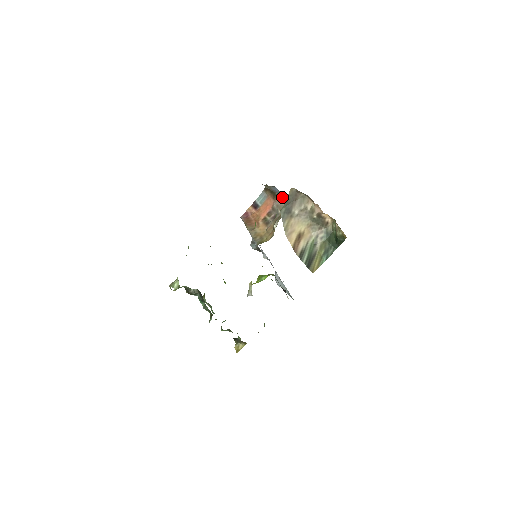
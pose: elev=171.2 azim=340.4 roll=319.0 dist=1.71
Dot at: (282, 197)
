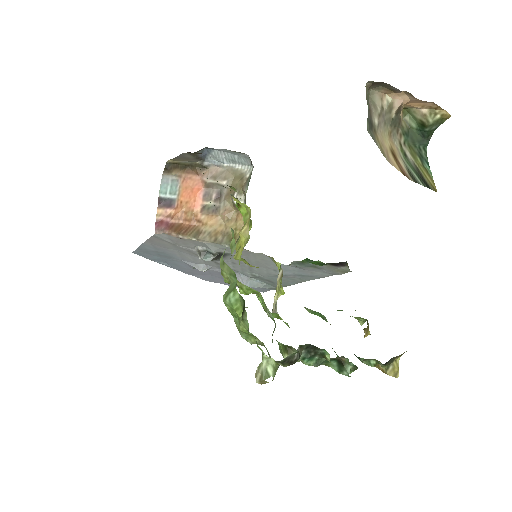
Dot at: (214, 161)
